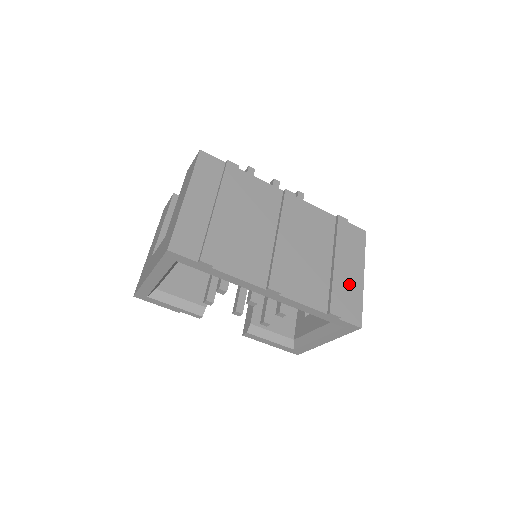
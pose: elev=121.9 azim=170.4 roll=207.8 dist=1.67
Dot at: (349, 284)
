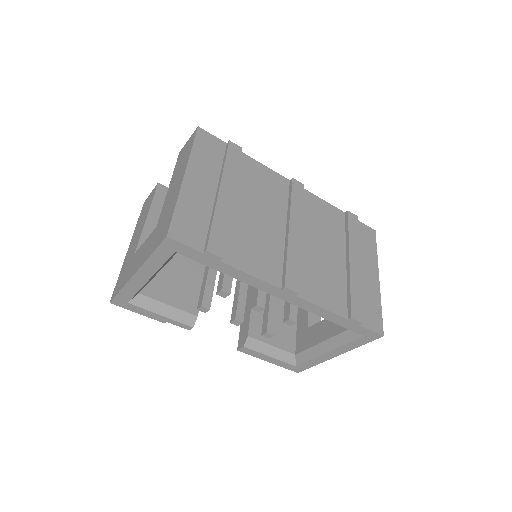
Dot at: (366, 286)
